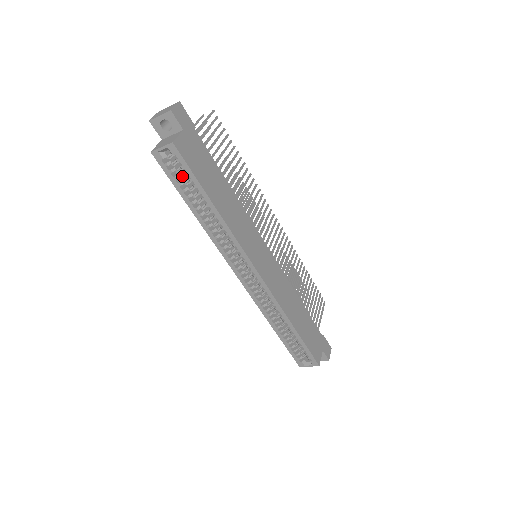
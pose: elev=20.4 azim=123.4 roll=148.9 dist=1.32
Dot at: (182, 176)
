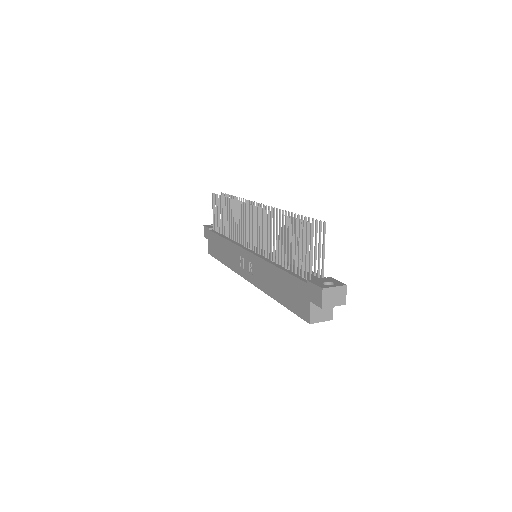
Dot at: occluded
